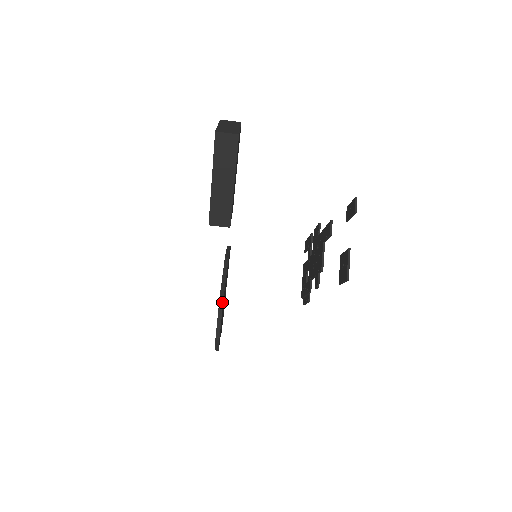
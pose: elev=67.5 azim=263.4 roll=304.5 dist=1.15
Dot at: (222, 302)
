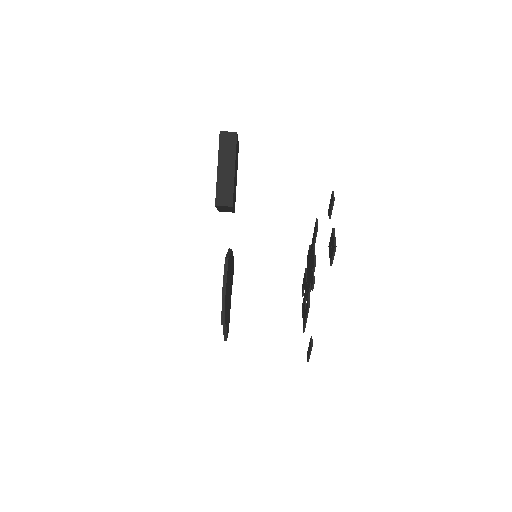
Dot at: (227, 263)
